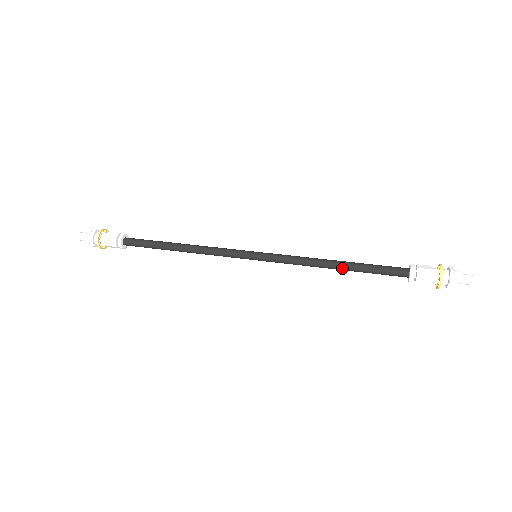
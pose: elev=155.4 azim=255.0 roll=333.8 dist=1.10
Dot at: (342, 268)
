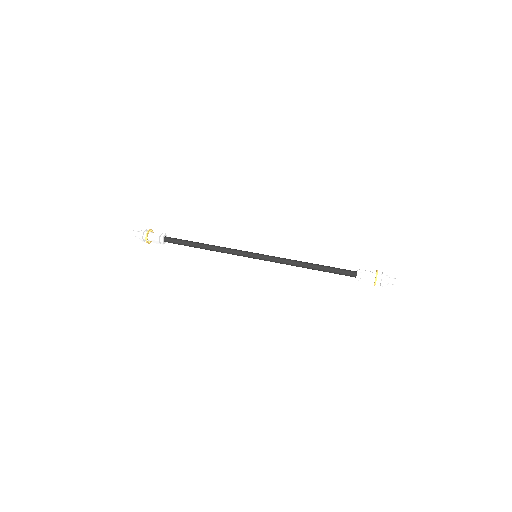
Dot at: (313, 269)
